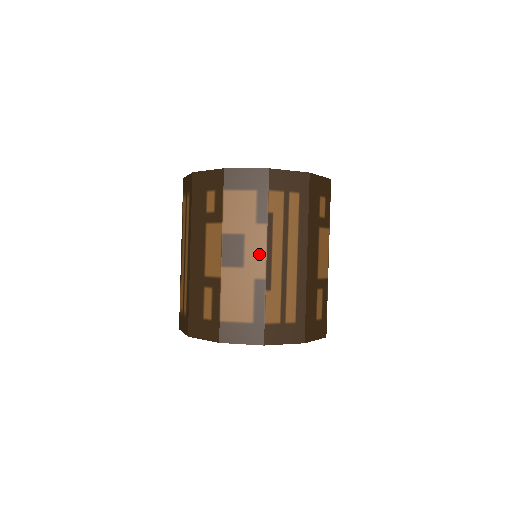
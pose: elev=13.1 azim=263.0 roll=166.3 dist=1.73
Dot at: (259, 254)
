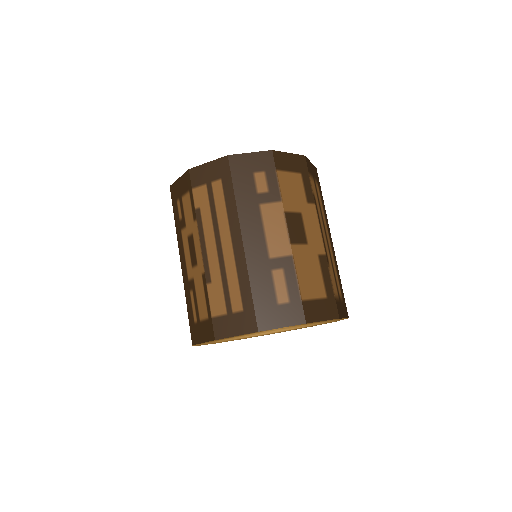
Dot at: (316, 231)
